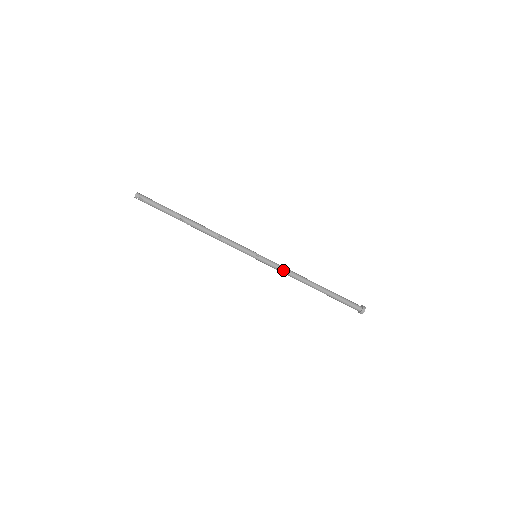
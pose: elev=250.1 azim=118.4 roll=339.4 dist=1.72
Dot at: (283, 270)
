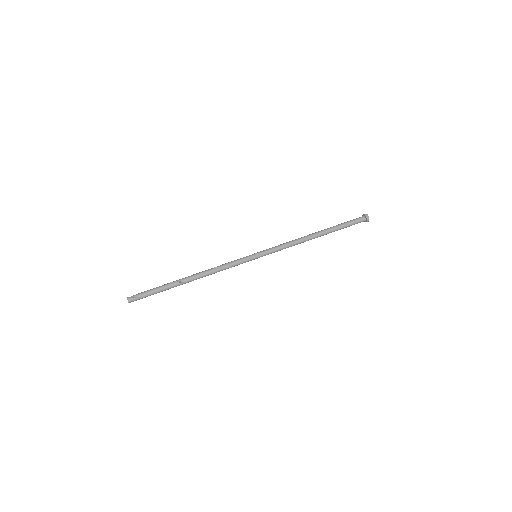
Dot at: (284, 245)
